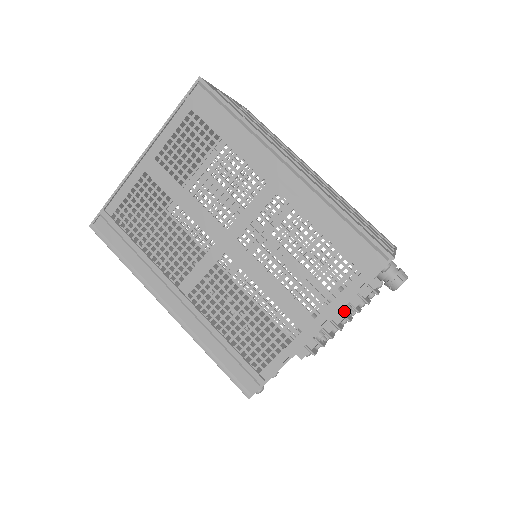
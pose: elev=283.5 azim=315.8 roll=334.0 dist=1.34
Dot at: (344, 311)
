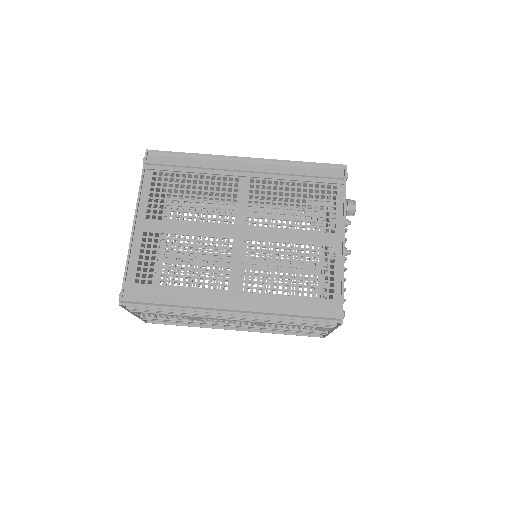
Dot at: (345, 223)
